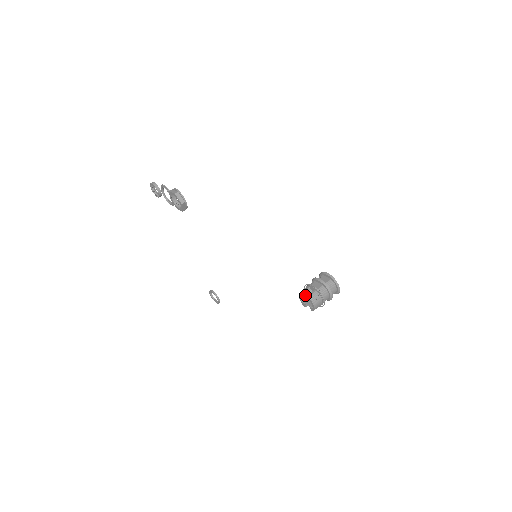
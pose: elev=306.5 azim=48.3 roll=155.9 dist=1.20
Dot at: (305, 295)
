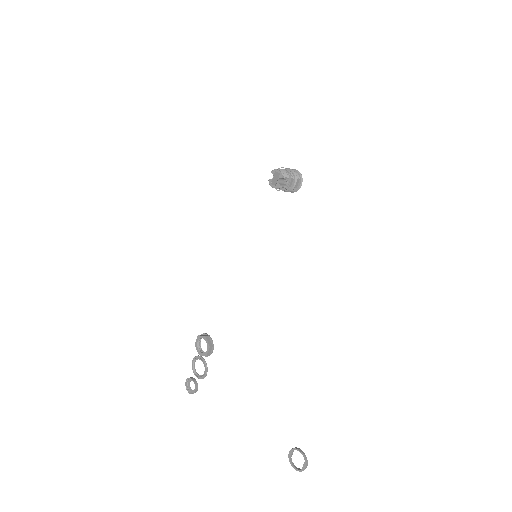
Dot at: (273, 179)
